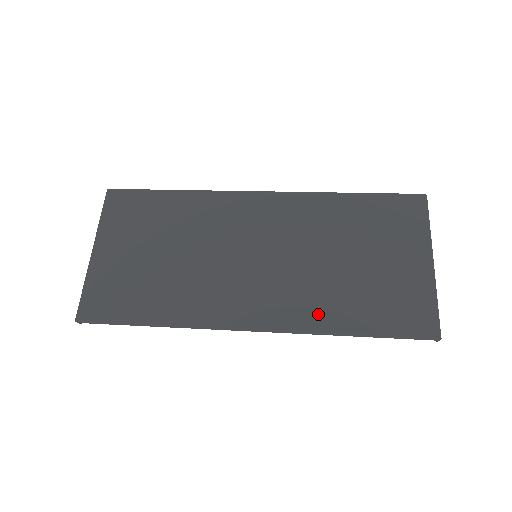
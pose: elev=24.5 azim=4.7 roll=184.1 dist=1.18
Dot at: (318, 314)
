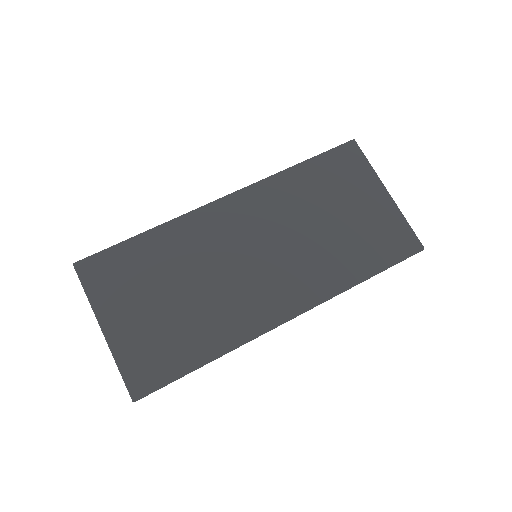
Dot at: (333, 277)
